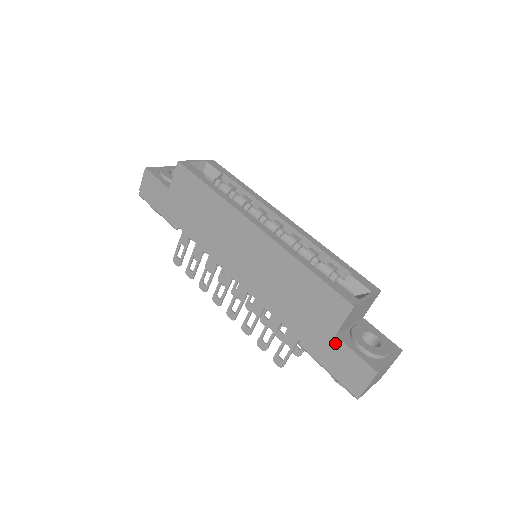
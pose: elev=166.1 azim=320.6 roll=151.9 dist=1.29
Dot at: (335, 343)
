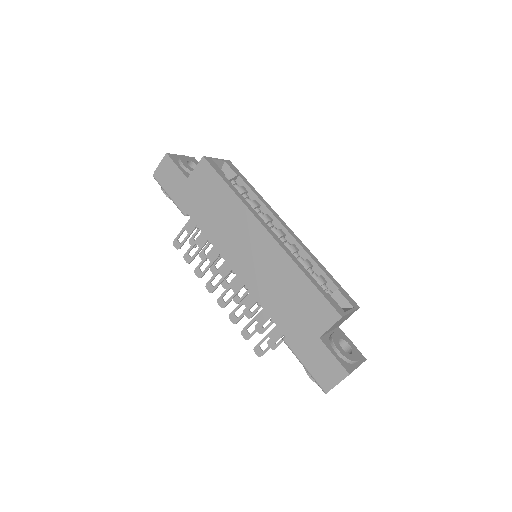
Dot at: (317, 344)
